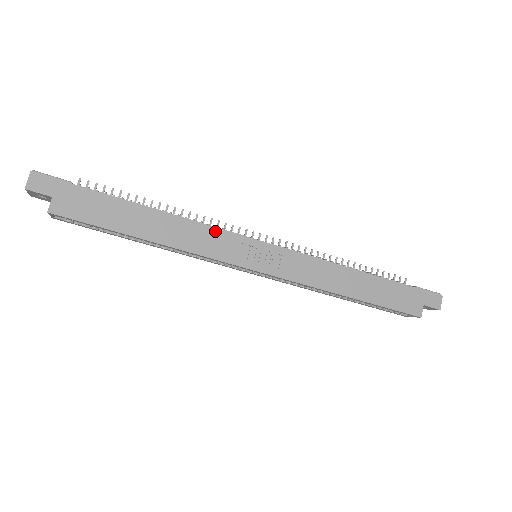
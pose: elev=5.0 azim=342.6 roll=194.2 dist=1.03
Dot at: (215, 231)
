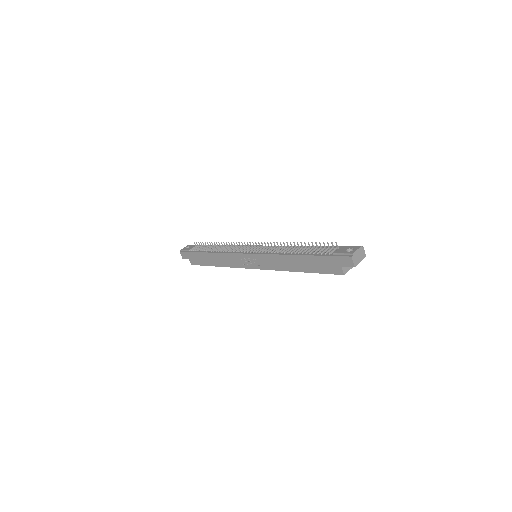
Dot at: (230, 255)
